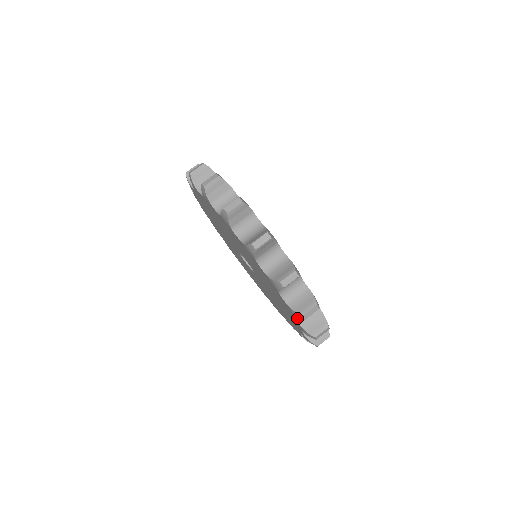
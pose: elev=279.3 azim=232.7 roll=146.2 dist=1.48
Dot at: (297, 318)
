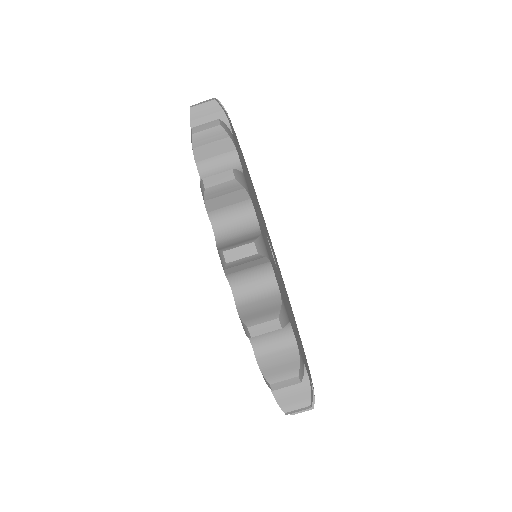
Dot at: (235, 290)
